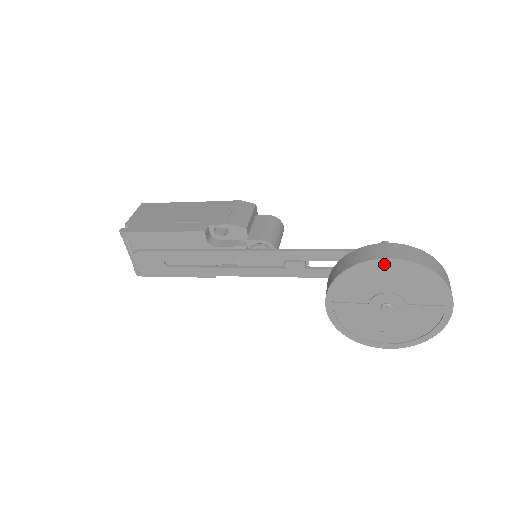
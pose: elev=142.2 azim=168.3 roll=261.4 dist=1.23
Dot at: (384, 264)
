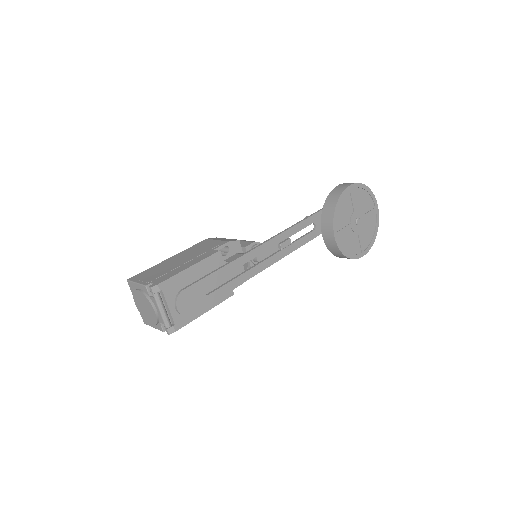
Dot at: (350, 190)
